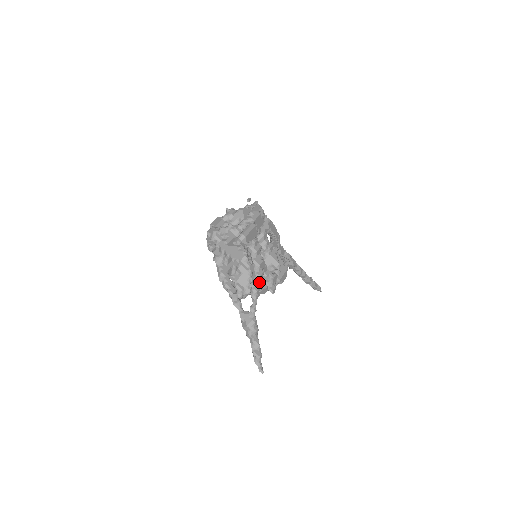
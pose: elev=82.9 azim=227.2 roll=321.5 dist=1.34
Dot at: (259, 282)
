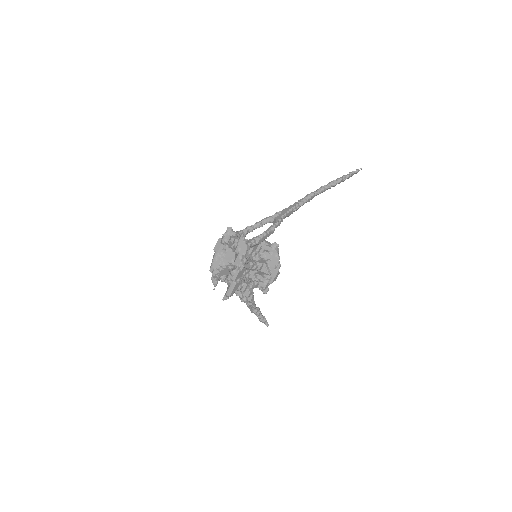
Dot at: (251, 302)
